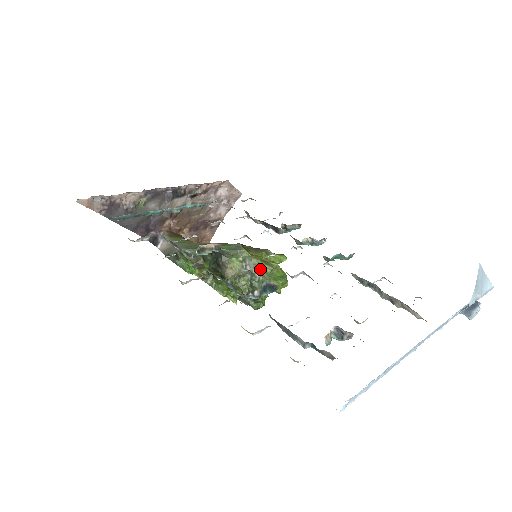
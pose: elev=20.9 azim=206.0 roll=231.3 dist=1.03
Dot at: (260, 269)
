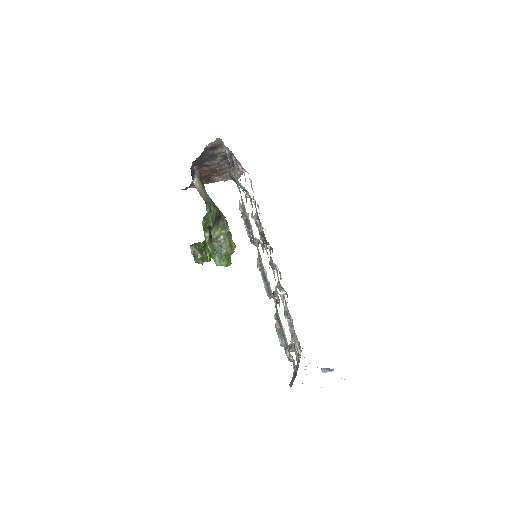
Dot at: (227, 247)
